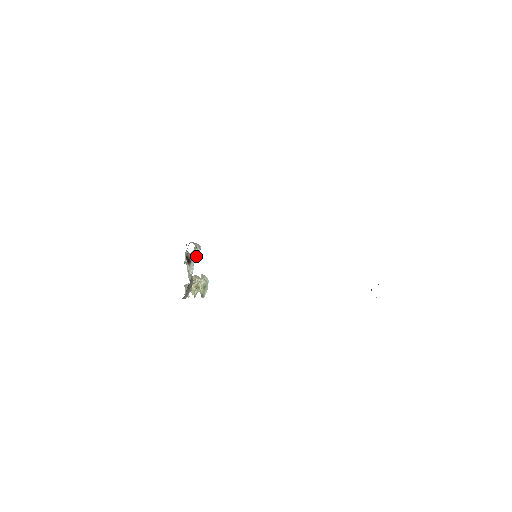
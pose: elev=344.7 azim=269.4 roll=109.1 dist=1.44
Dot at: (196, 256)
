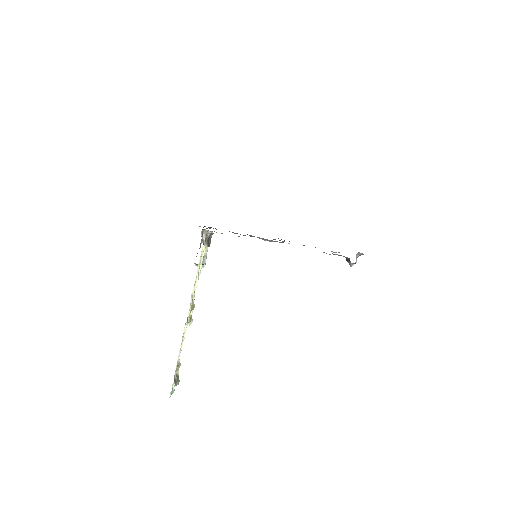
Dot at: (203, 262)
